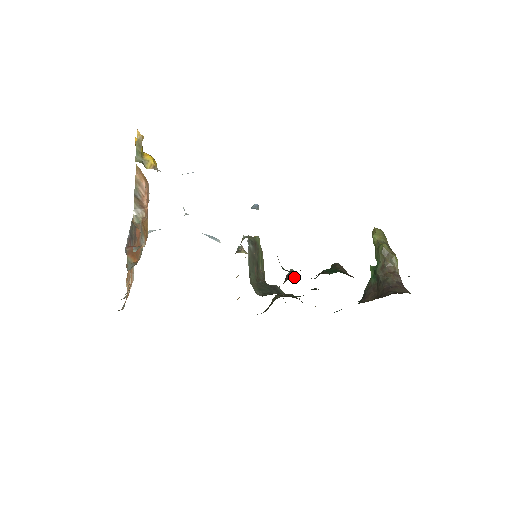
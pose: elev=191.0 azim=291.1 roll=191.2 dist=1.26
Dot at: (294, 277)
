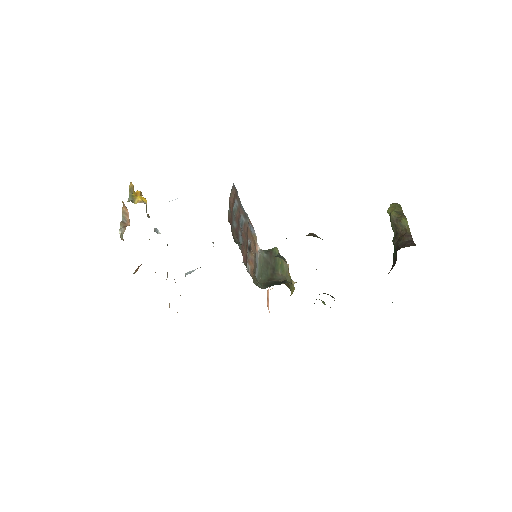
Dot at: occluded
